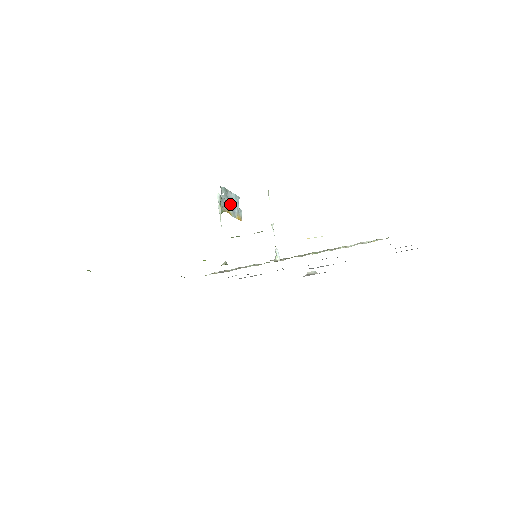
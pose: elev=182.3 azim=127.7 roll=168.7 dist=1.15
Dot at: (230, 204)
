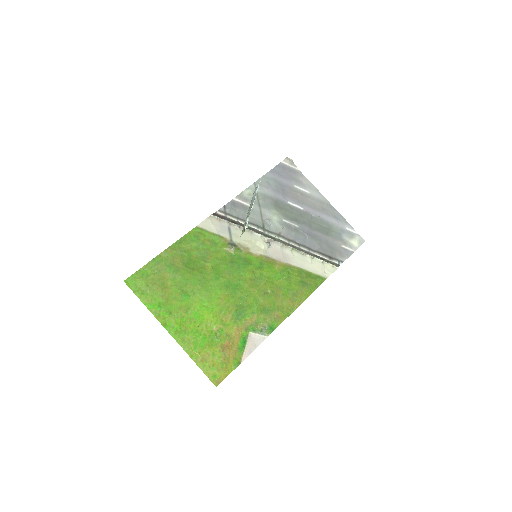
Dot at: occluded
